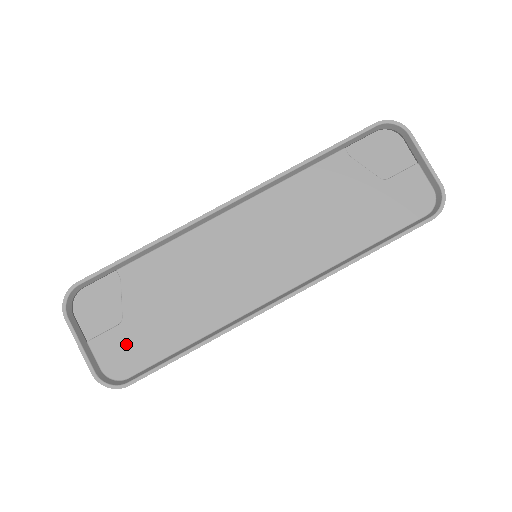
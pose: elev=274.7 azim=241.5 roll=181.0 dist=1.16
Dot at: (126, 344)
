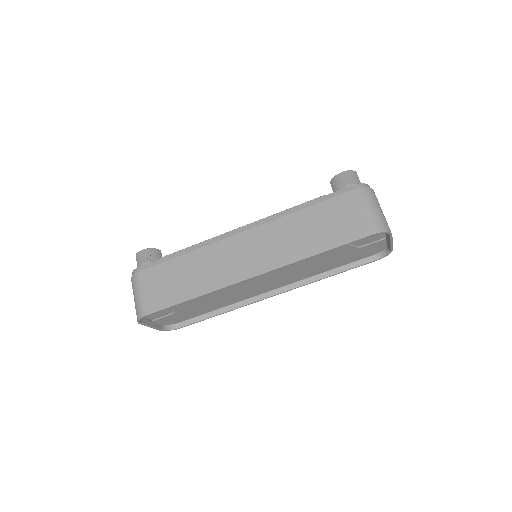
Dot at: (177, 317)
